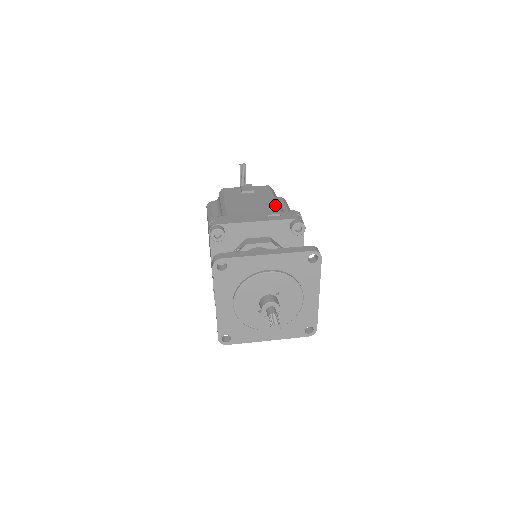
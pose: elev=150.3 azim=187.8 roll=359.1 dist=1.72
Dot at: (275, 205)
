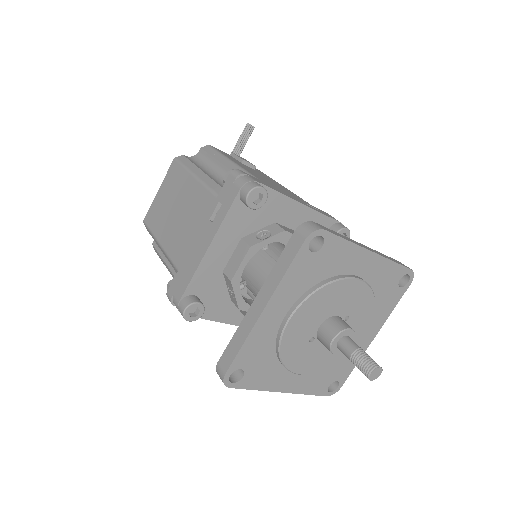
Dot at: occluded
